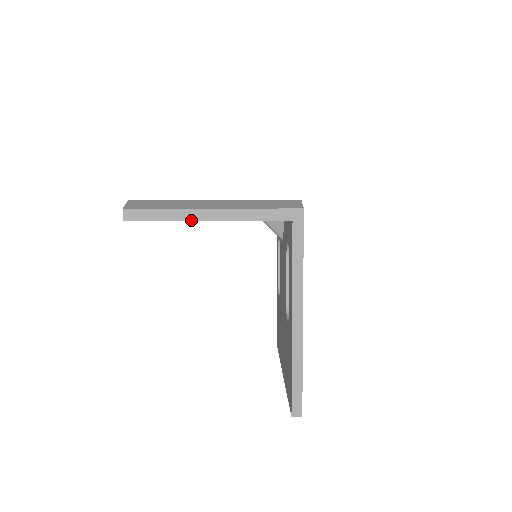
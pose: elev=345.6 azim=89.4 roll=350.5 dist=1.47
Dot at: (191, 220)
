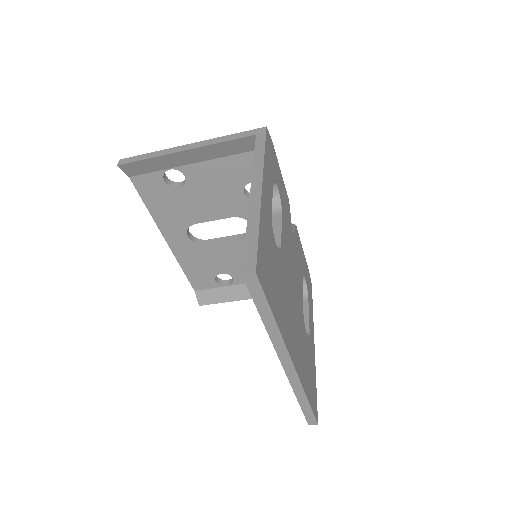
Dot at: (170, 153)
